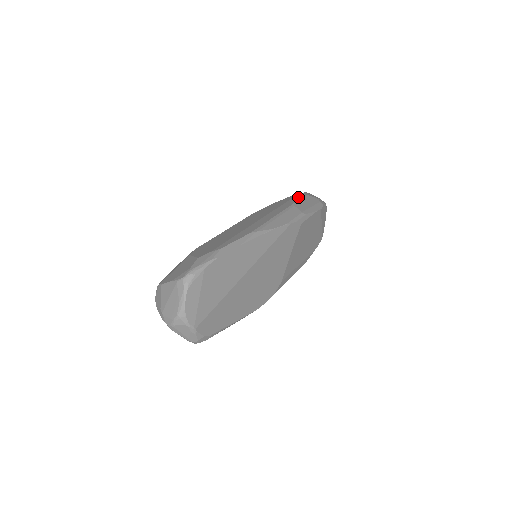
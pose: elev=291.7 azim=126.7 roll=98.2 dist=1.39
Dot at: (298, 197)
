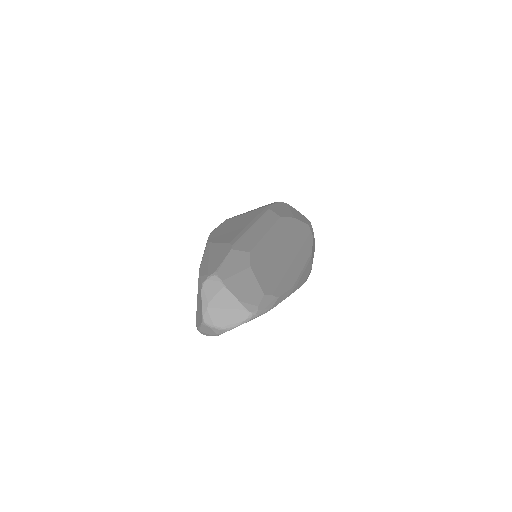
Dot at: occluded
